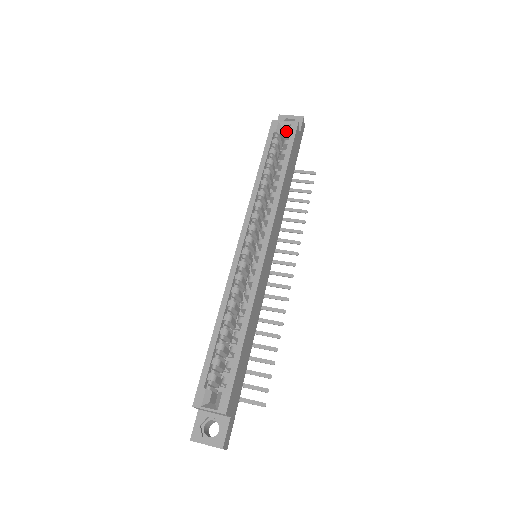
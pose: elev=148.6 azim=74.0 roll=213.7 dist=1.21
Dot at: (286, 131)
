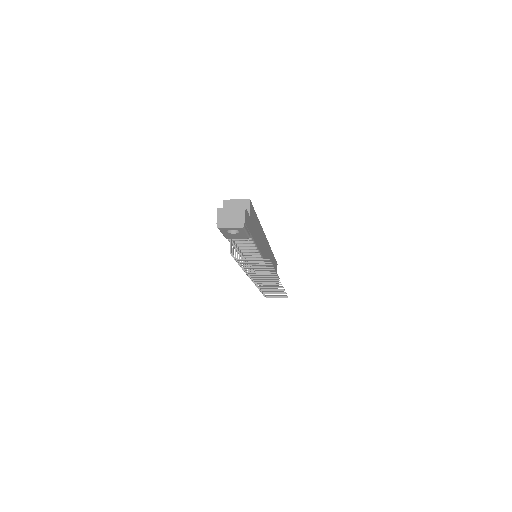
Dot at: occluded
